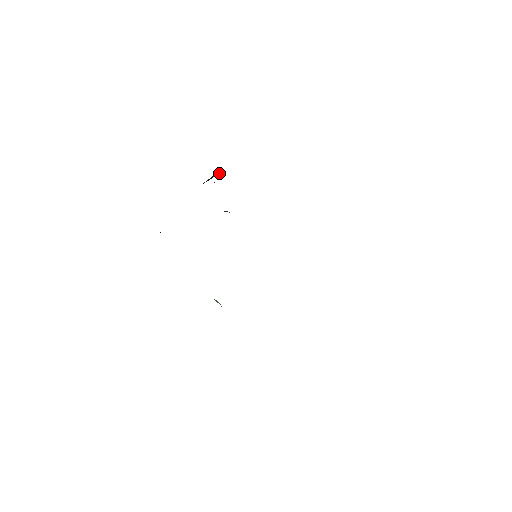
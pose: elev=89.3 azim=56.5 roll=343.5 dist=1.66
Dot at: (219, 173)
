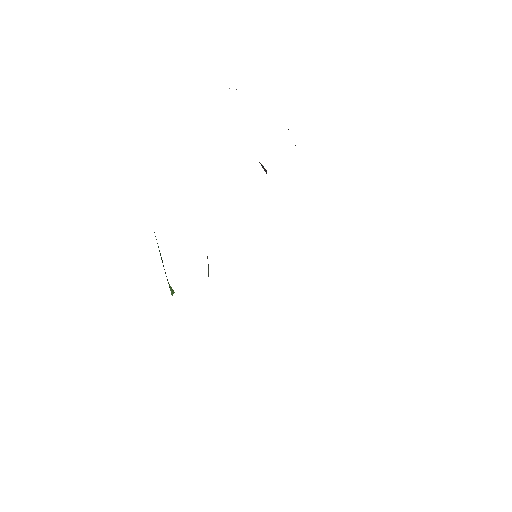
Dot at: occluded
